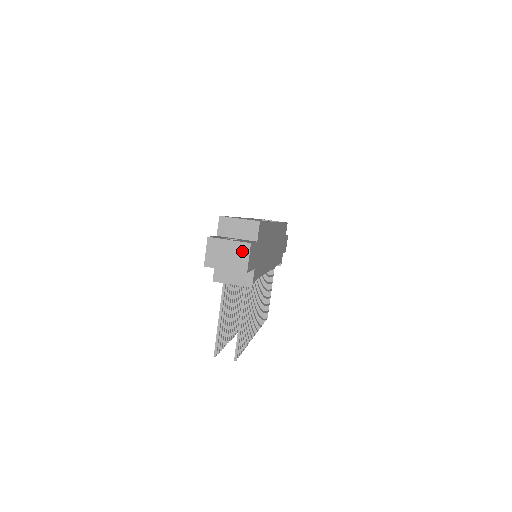
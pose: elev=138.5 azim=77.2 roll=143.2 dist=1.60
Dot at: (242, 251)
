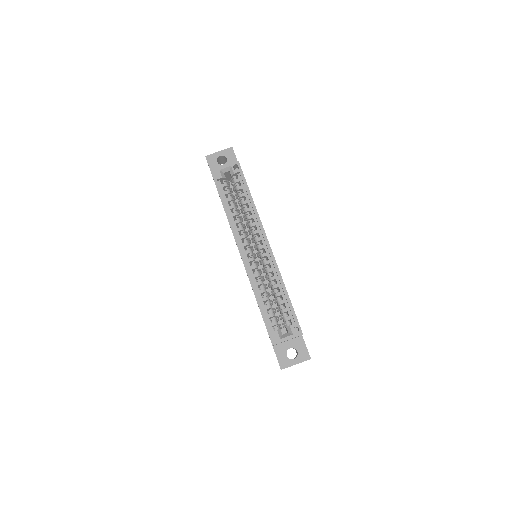
Dot at: occluded
